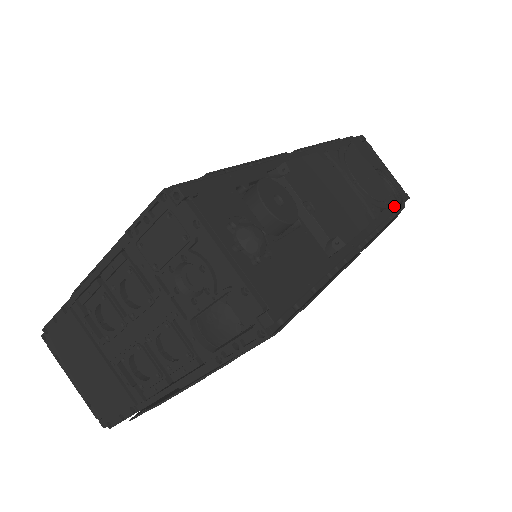
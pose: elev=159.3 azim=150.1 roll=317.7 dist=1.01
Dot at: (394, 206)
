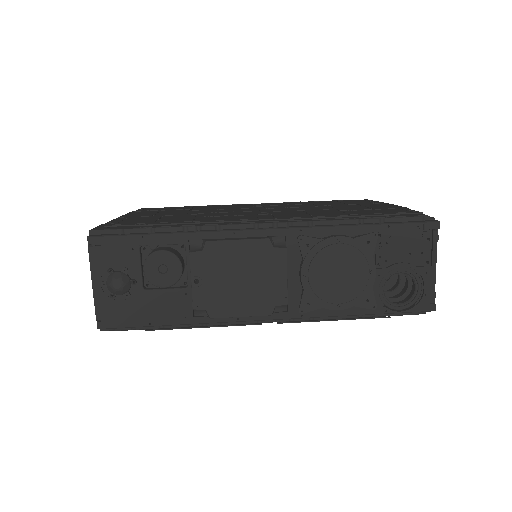
Dot at: (375, 310)
